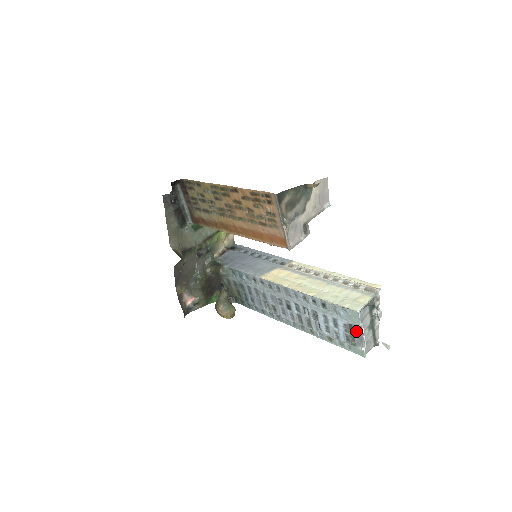
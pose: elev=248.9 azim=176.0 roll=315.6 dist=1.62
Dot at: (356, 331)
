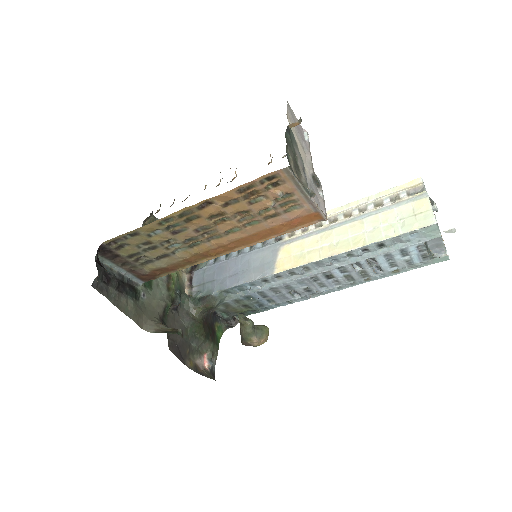
Dot at: (431, 243)
